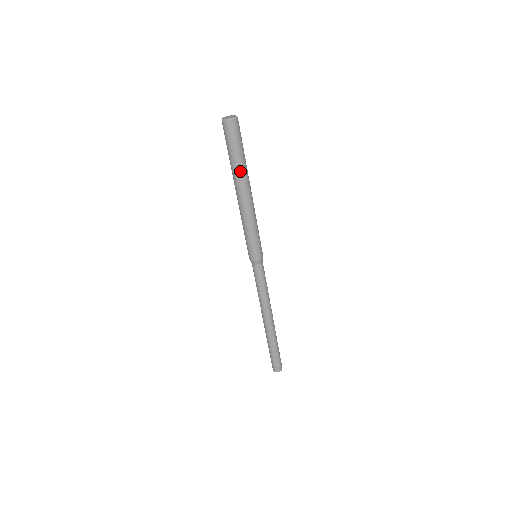
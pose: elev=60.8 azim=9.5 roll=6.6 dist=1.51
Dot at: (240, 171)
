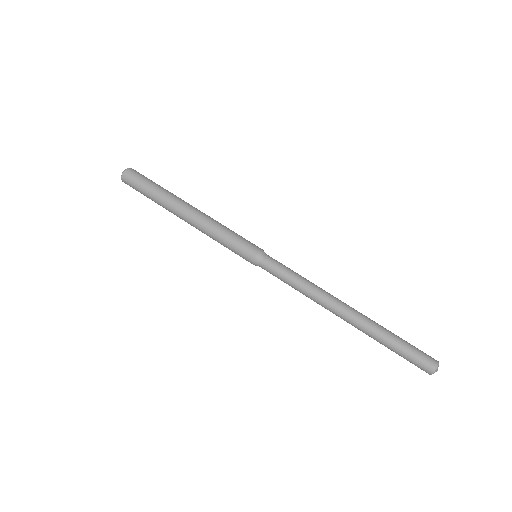
Dot at: (164, 197)
